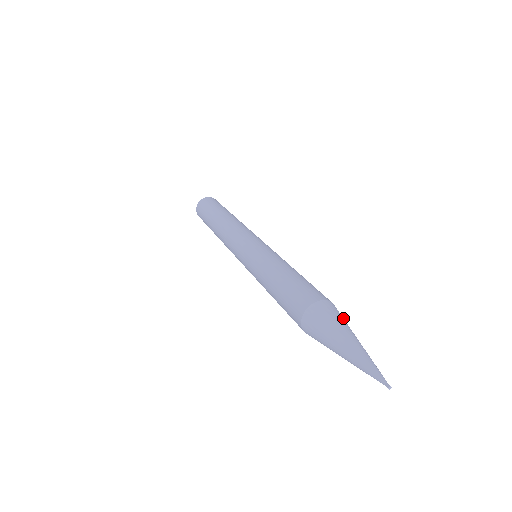
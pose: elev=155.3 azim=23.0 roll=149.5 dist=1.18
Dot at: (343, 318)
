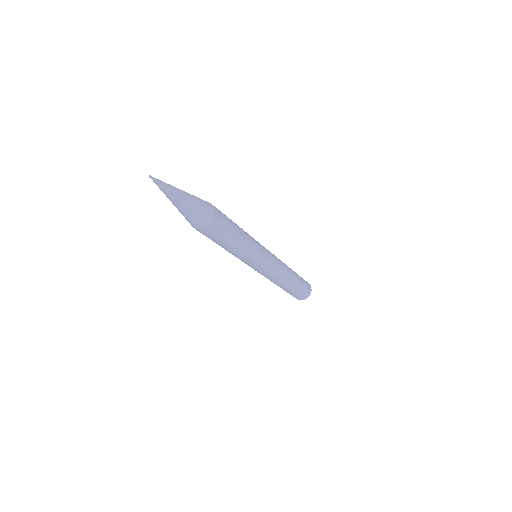
Dot at: occluded
